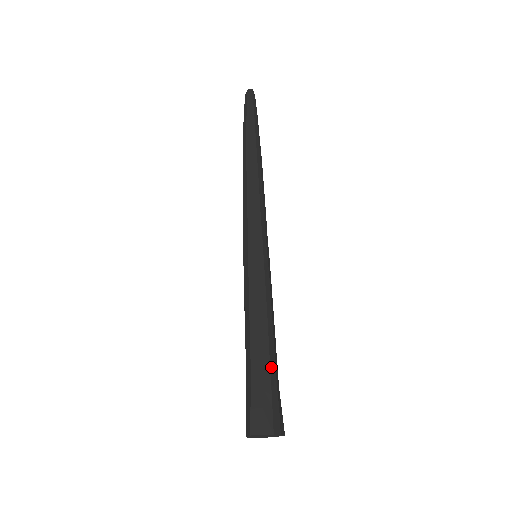
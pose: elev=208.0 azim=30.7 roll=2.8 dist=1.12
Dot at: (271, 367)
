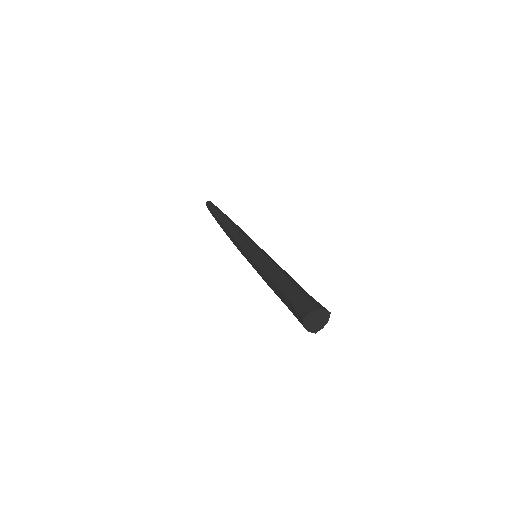
Dot at: (295, 285)
